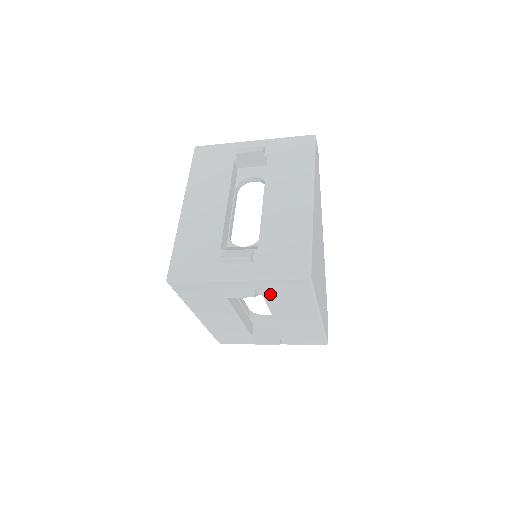
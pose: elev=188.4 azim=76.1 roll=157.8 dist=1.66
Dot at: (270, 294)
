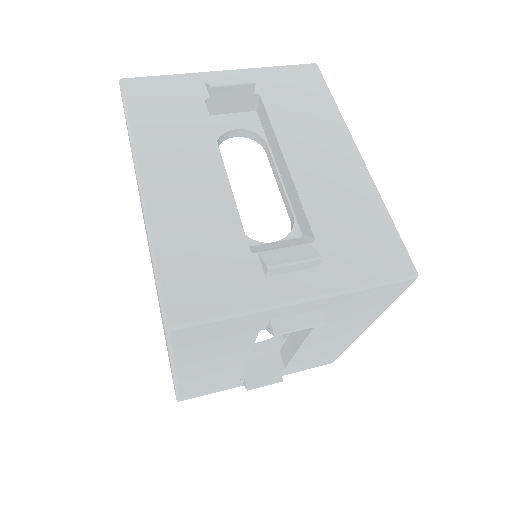
Dot at: (333, 313)
